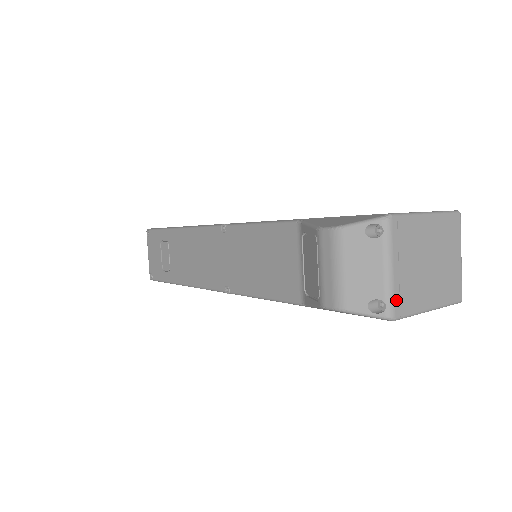
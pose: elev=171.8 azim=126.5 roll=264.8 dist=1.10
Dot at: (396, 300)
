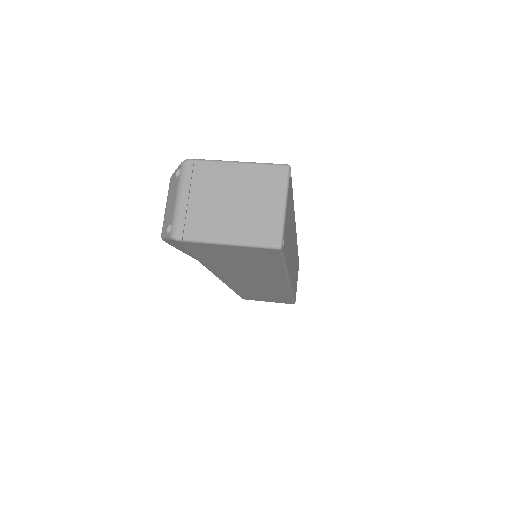
Dot at: (180, 223)
